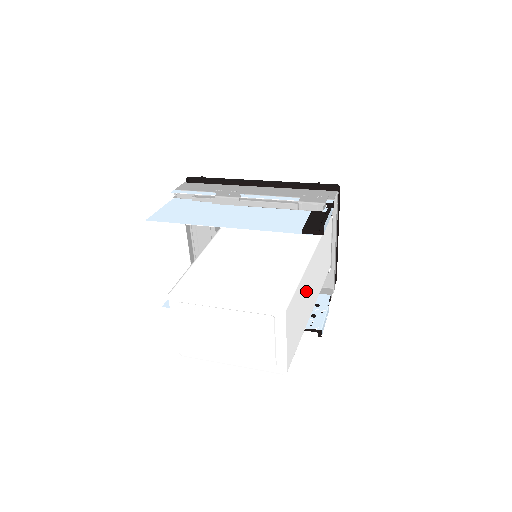
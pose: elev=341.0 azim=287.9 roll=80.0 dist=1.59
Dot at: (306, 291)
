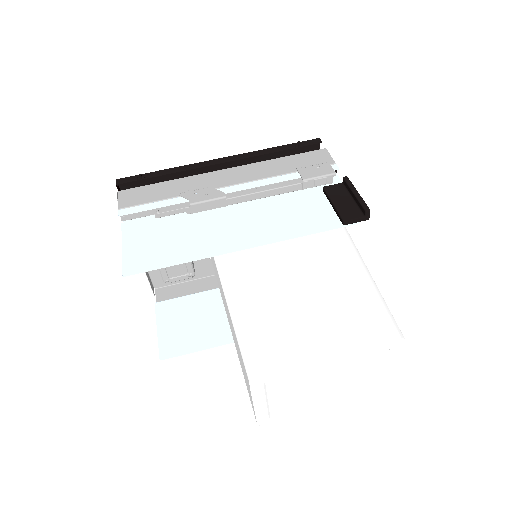
Dot at: occluded
